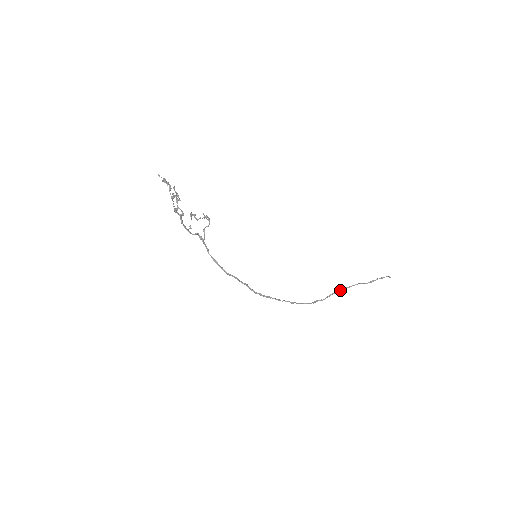
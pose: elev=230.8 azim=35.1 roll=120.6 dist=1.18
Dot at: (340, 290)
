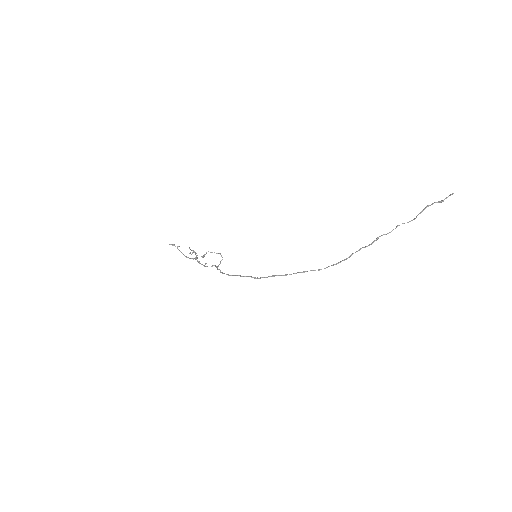
Dot at: (373, 241)
